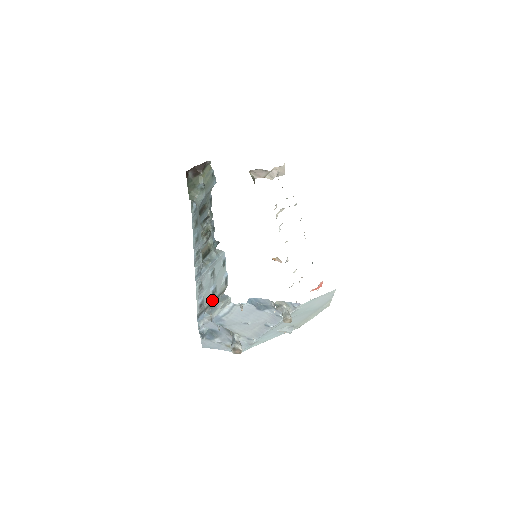
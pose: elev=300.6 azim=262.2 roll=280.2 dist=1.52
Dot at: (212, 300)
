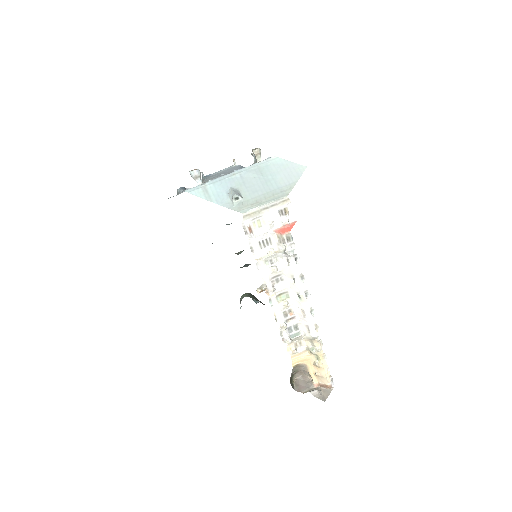
Dot at: occluded
